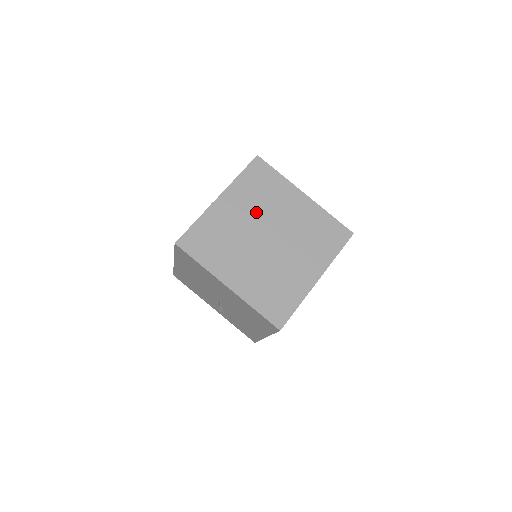
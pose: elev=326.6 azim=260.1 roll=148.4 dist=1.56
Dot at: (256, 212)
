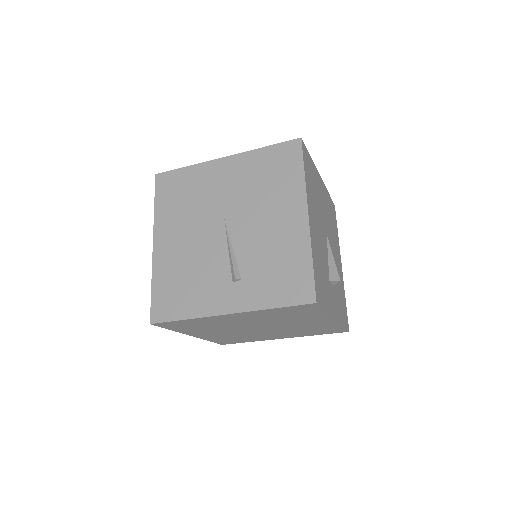
Dot at: occluded
